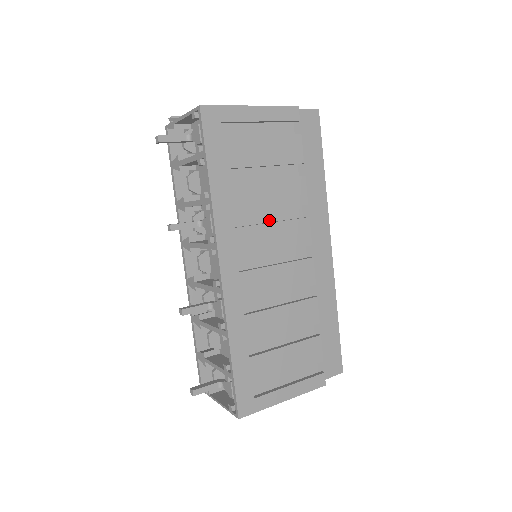
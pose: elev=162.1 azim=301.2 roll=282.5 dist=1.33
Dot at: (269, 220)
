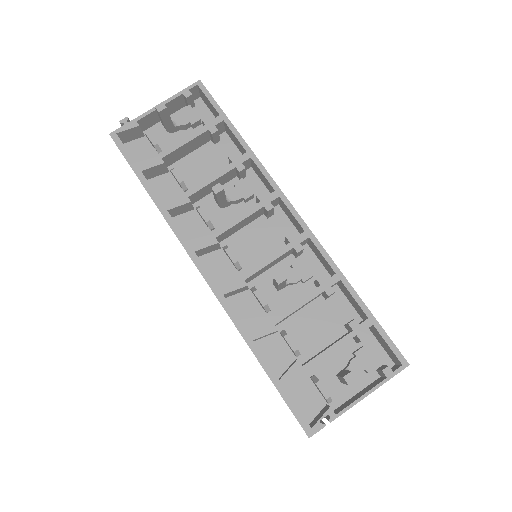
Dot at: occluded
